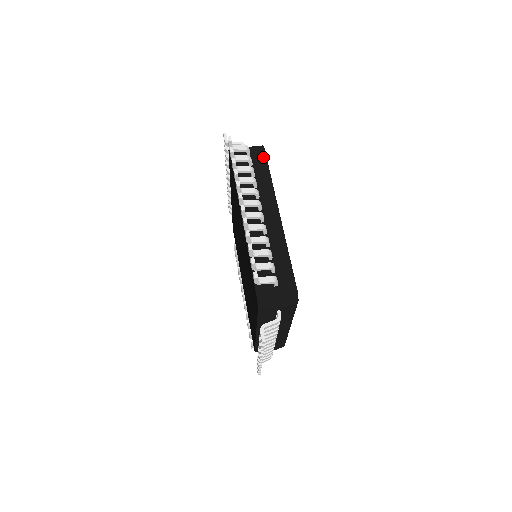
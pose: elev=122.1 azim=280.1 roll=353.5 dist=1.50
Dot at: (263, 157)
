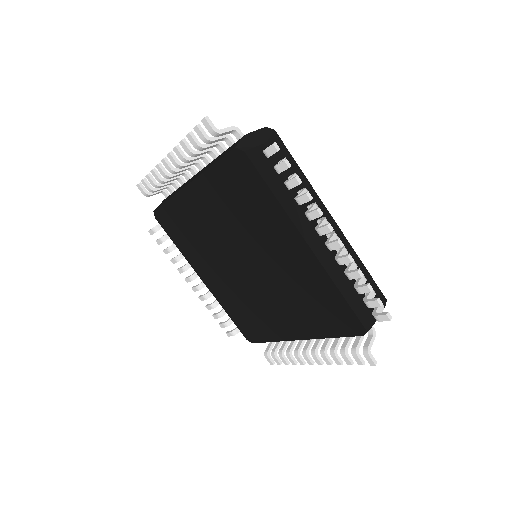
Dot at: (283, 148)
